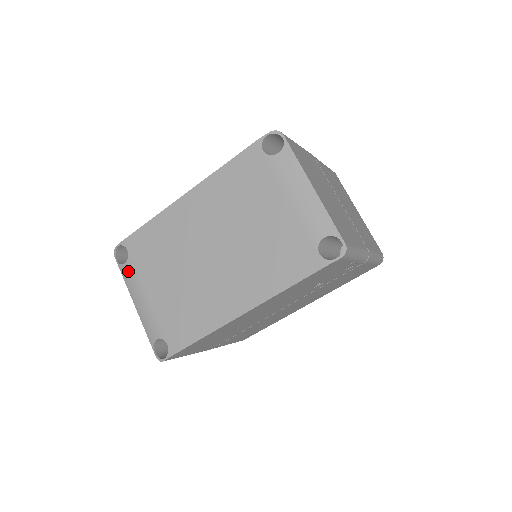
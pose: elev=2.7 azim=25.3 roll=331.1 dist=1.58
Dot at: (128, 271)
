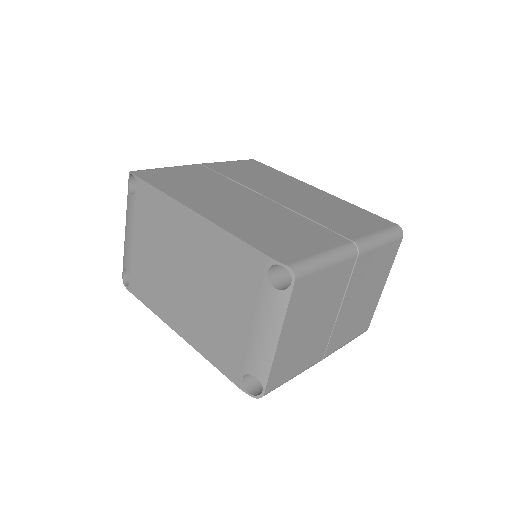
Dot at: (130, 203)
